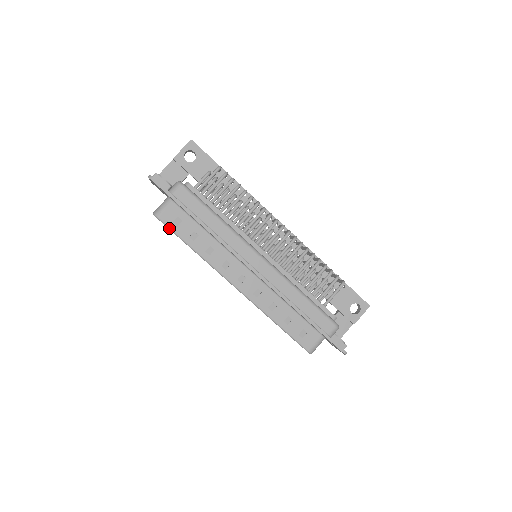
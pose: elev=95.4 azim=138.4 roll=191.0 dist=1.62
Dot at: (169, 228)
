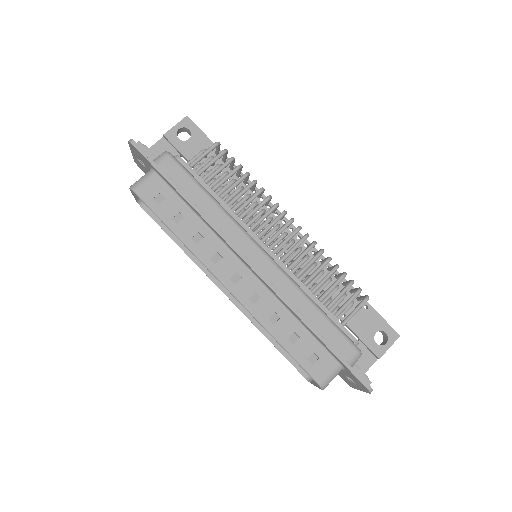
Dot at: (148, 205)
